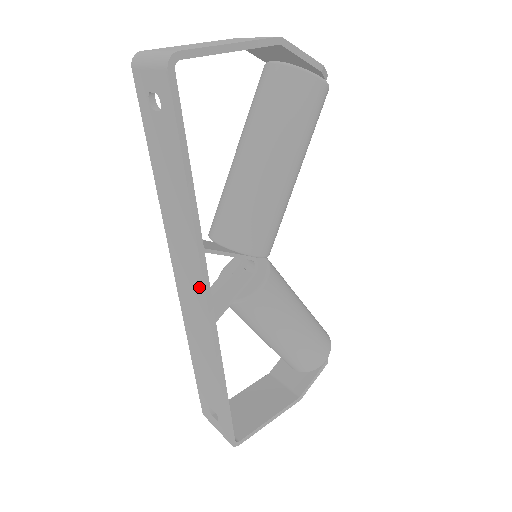
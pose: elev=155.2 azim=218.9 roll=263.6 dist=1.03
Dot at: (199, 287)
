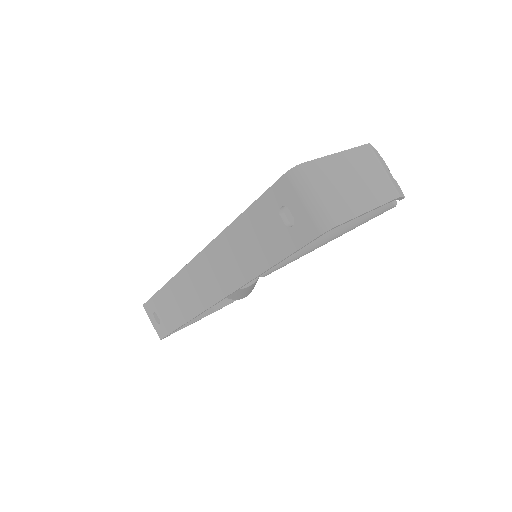
Dot at: (216, 293)
